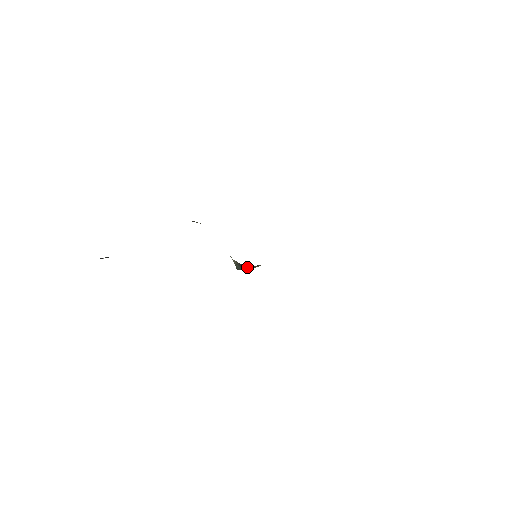
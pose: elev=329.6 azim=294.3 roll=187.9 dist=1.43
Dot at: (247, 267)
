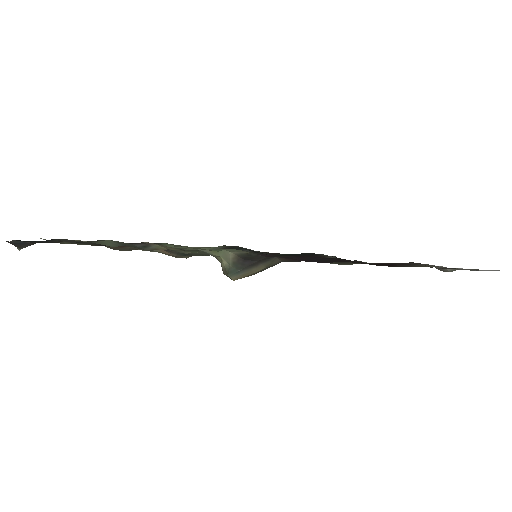
Dot at: (247, 267)
